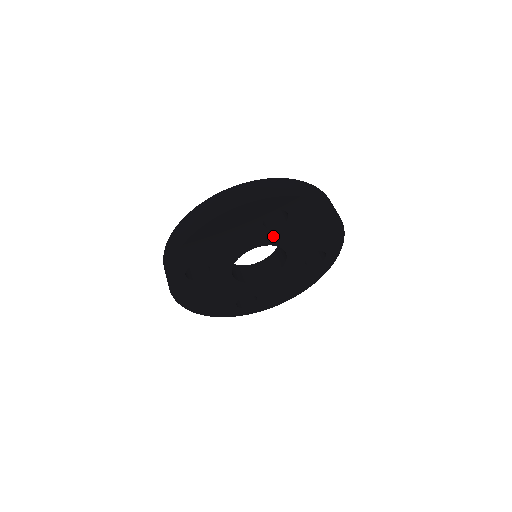
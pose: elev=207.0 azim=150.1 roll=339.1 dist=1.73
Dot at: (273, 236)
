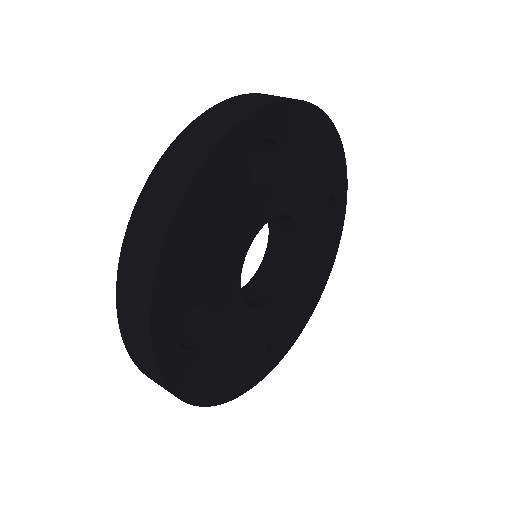
Dot at: (271, 199)
